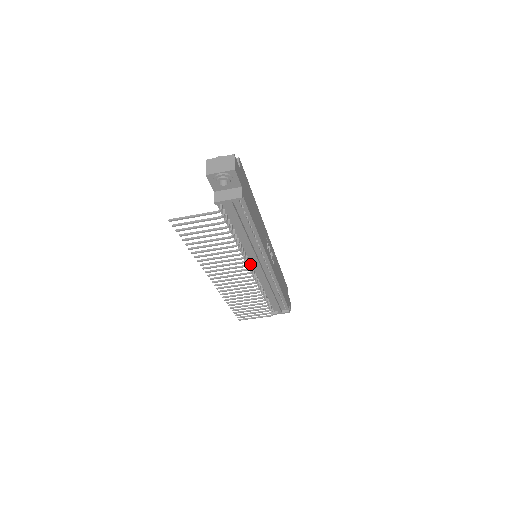
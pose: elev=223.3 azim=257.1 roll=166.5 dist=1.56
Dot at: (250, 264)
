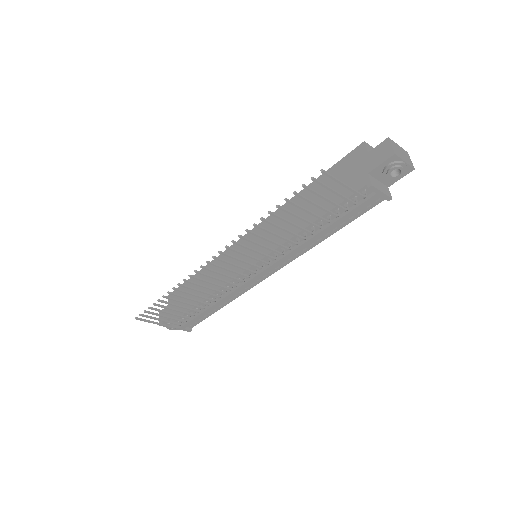
Dot at: occluded
